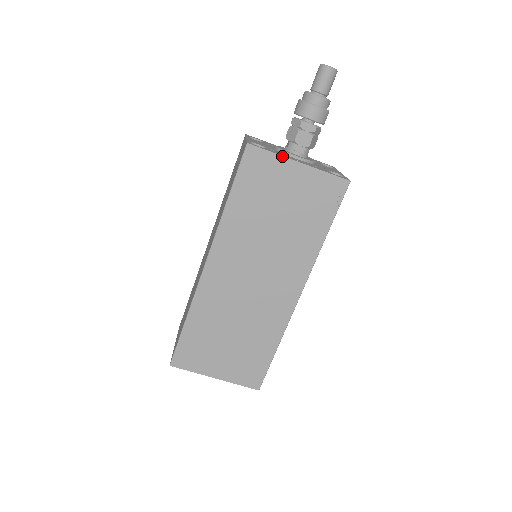
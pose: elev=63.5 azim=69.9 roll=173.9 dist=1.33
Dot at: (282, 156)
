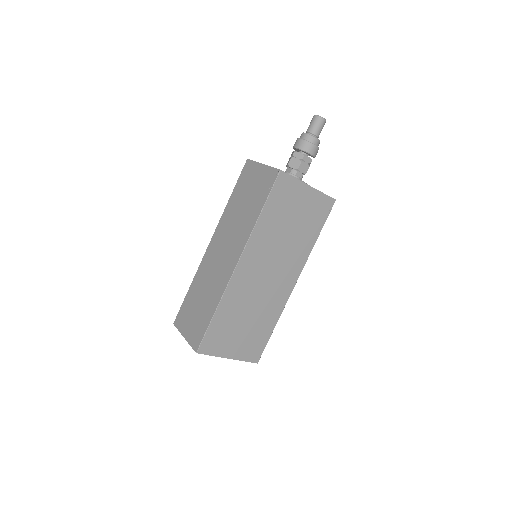
Dot at: (300, 181)
